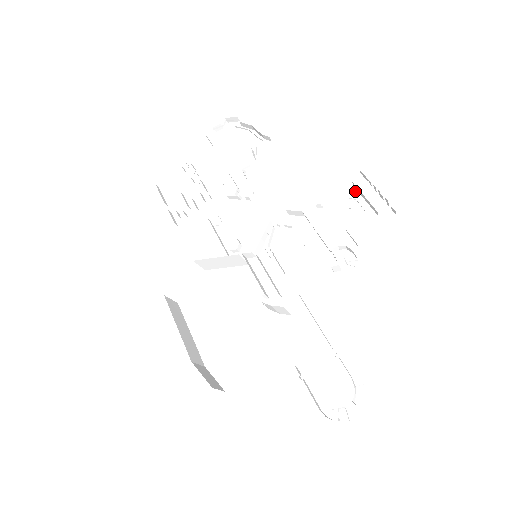
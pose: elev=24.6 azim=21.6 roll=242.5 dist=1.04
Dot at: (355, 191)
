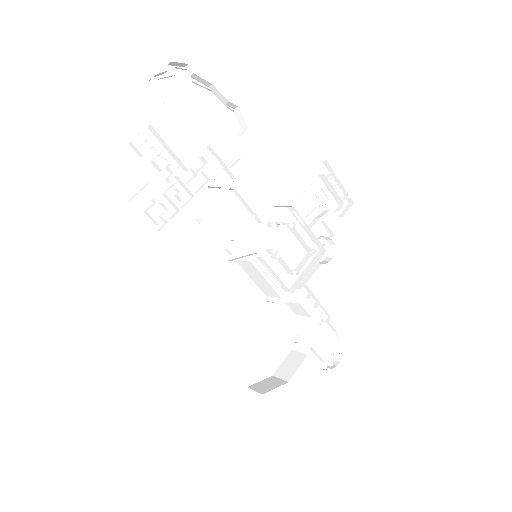
Dot at: (320, 180)
